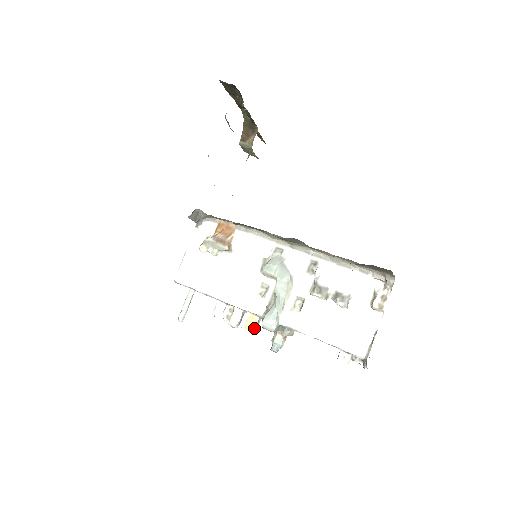
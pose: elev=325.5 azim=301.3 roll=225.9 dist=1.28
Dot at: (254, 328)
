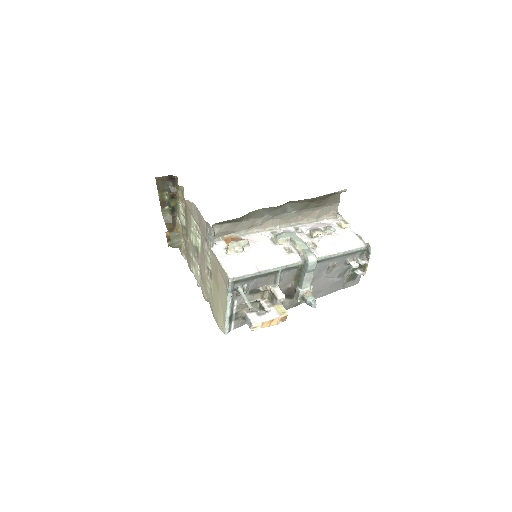
Dot at: (286, 311)
